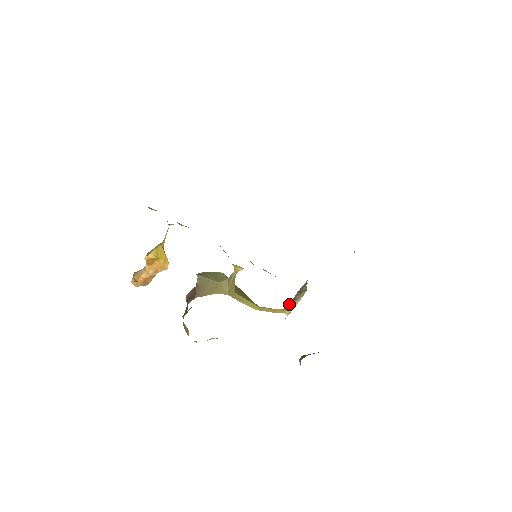
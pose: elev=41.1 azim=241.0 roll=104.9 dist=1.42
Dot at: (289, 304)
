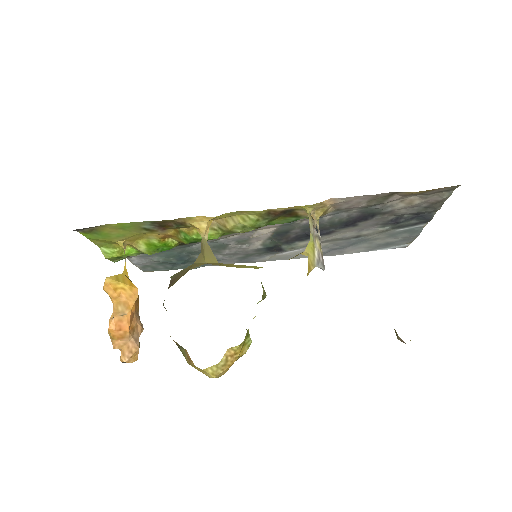
Dot at: occluded
